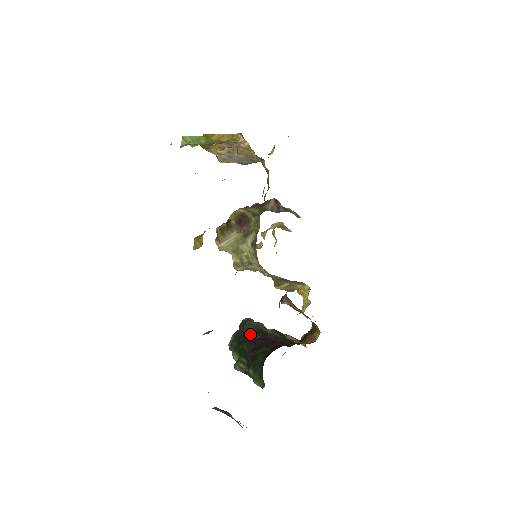
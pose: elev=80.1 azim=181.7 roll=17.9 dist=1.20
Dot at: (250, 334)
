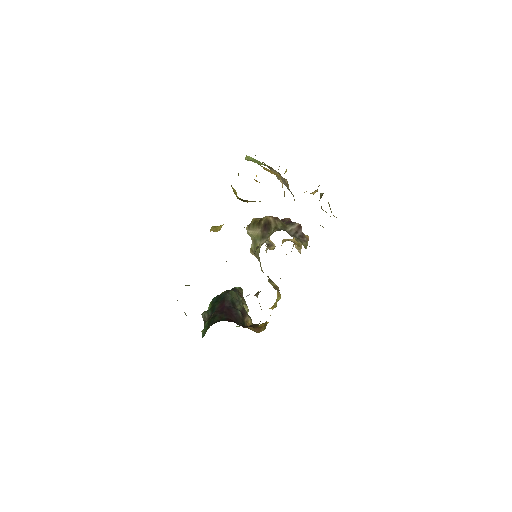
Dot at: (226, 300)
